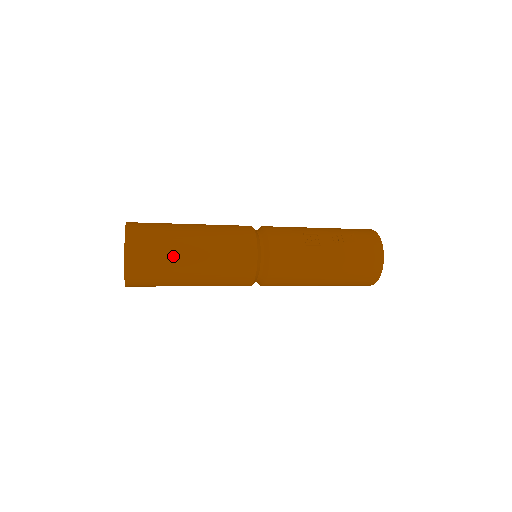
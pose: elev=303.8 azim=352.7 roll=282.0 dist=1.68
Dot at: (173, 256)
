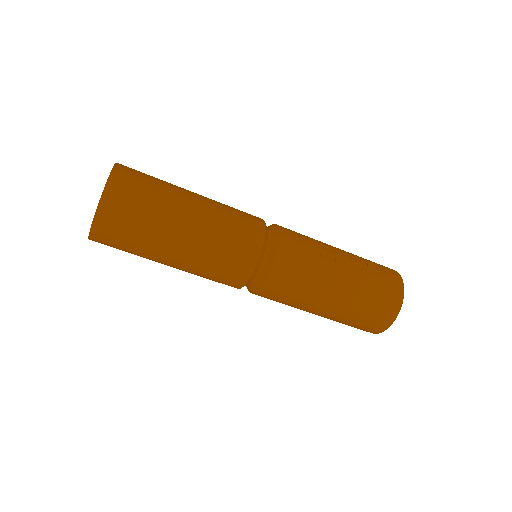
Dot at: (162, 214)
